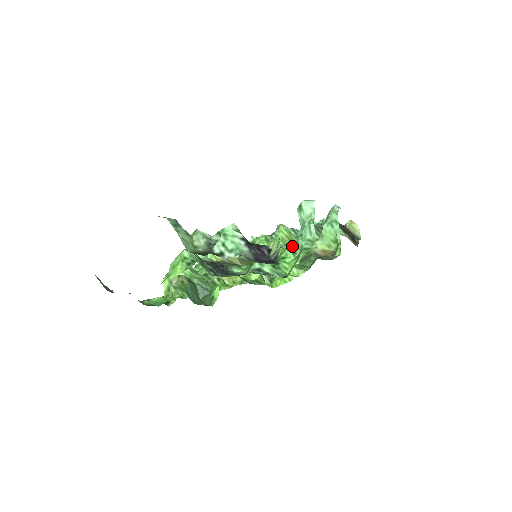
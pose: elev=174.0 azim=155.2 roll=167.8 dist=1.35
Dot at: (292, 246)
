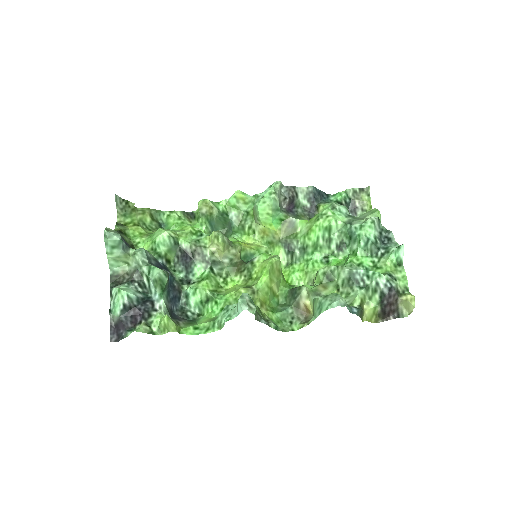
Dot at: (162, 332)
